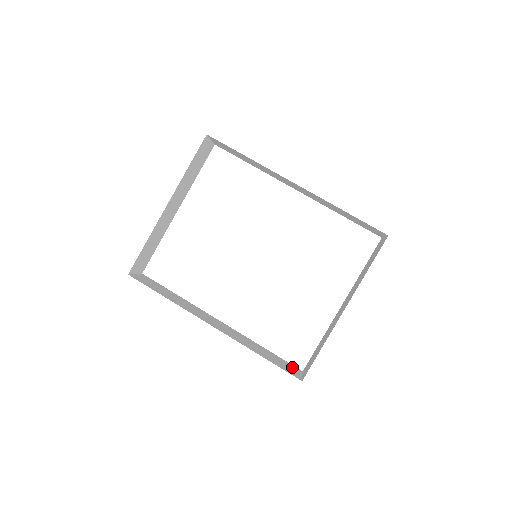
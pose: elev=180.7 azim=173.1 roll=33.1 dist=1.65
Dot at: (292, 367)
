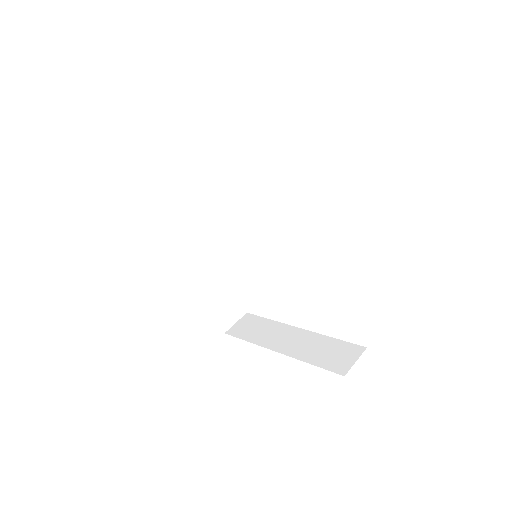
Dot at: (238, 309)
